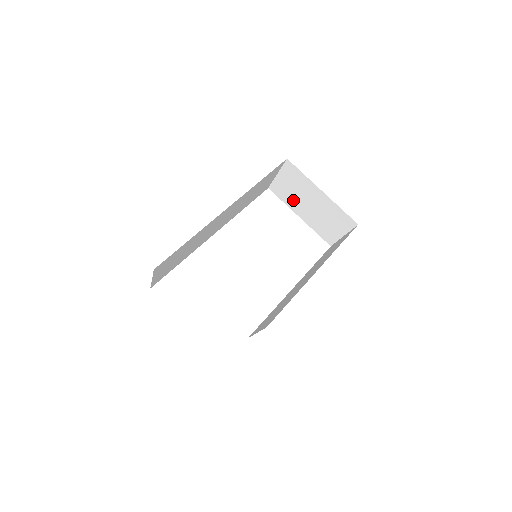
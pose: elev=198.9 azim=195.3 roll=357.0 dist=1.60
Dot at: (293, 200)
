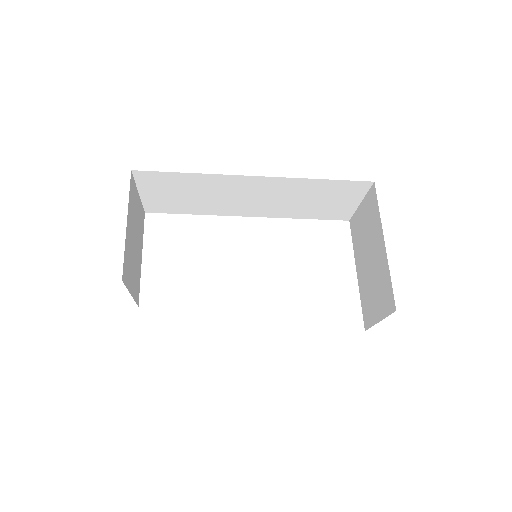
Dot at: (360, 246)
